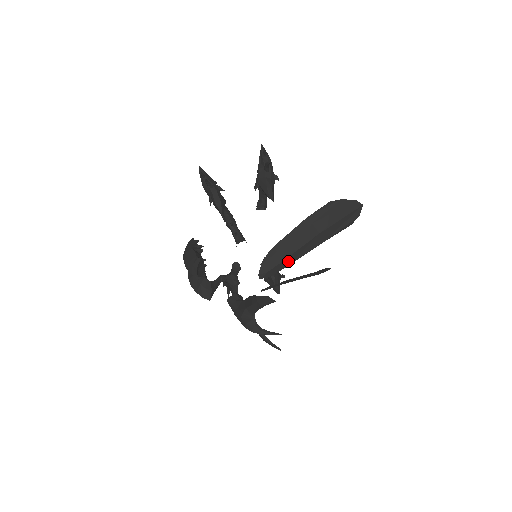
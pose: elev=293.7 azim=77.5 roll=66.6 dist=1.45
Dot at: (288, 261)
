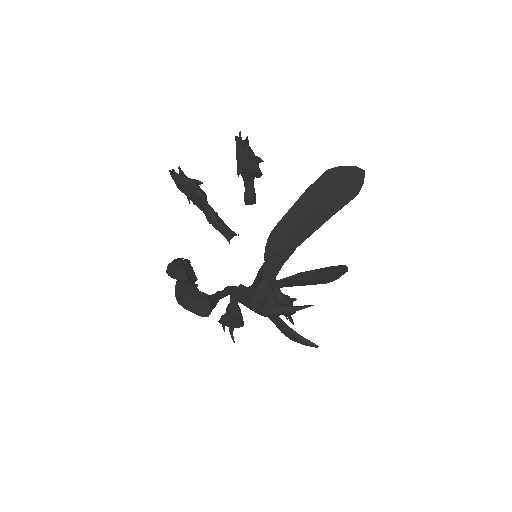
Dot at: (296, 240)
